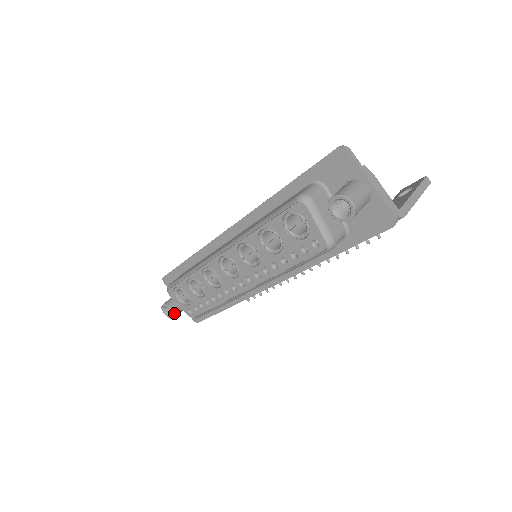
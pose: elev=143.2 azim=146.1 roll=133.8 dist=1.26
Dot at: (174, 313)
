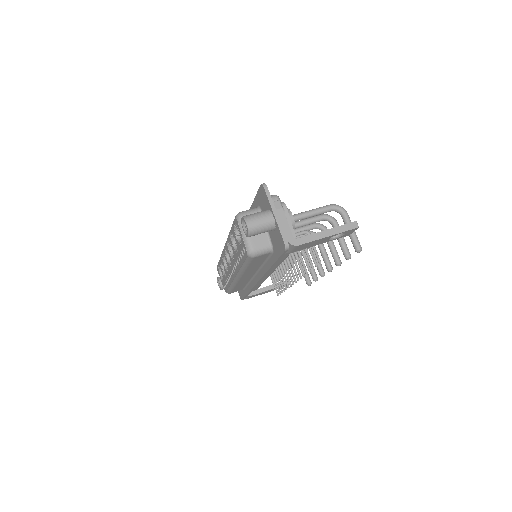
Dot at: (221, 286)
